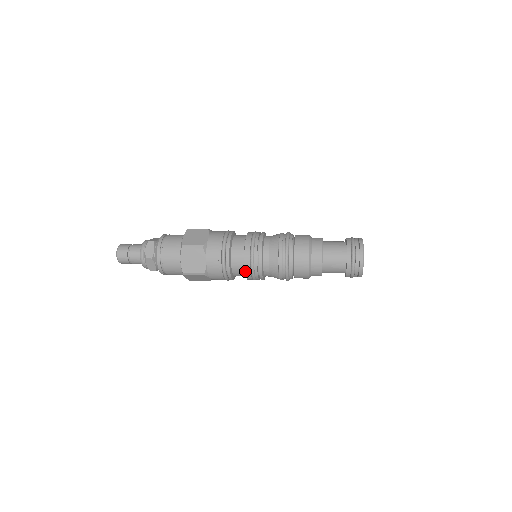
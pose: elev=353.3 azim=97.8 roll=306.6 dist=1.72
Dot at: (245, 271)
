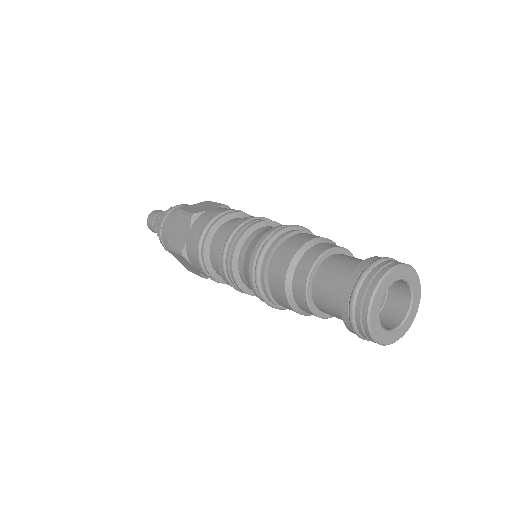
Dot at: occluded
